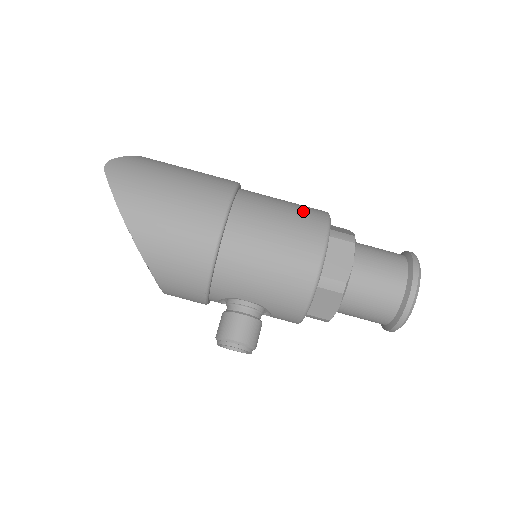
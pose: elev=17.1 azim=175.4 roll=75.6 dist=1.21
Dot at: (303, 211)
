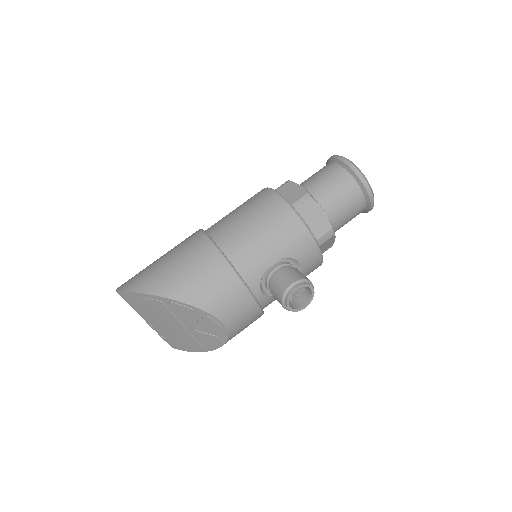
Dot at: occluded
